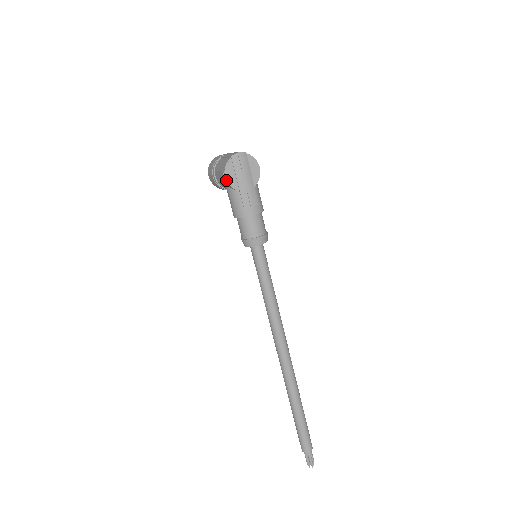
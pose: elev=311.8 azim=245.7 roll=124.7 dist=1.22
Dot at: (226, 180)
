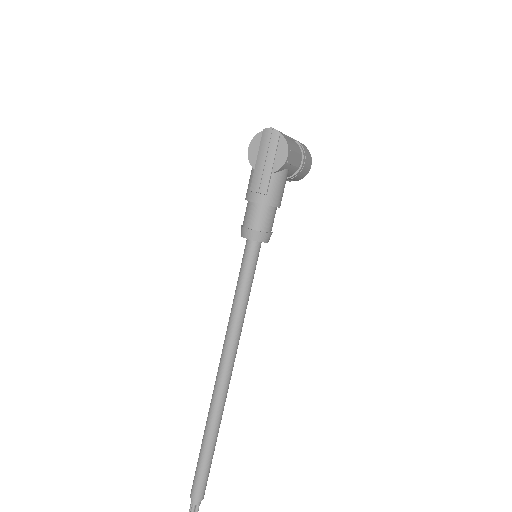
Dot at: (248, 152)
